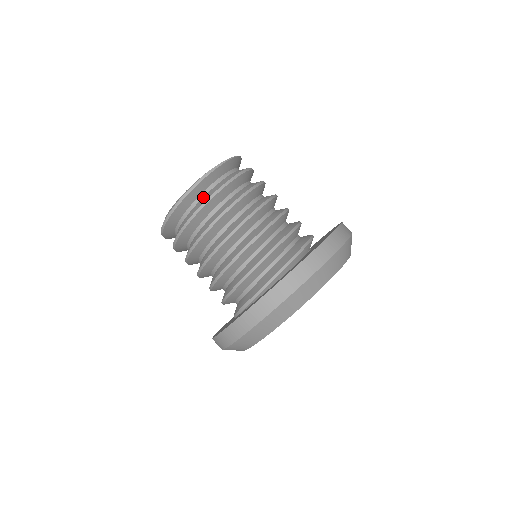
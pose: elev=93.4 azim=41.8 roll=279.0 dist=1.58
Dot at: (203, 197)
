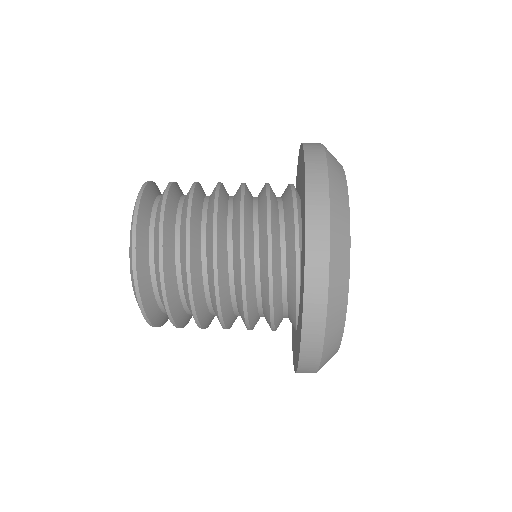
Dot at: (157, 206)
